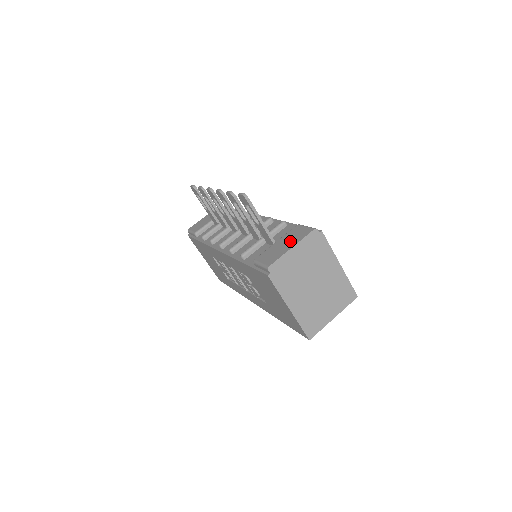
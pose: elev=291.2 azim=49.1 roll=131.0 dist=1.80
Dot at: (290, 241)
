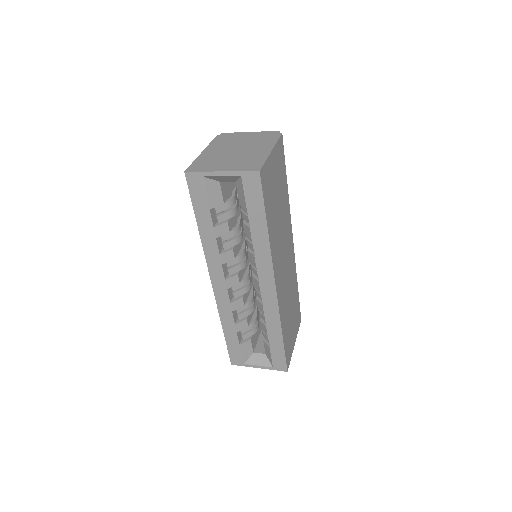
Dot at: occluded
